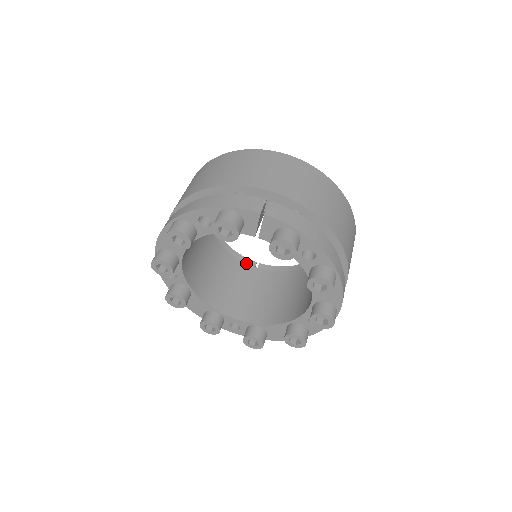
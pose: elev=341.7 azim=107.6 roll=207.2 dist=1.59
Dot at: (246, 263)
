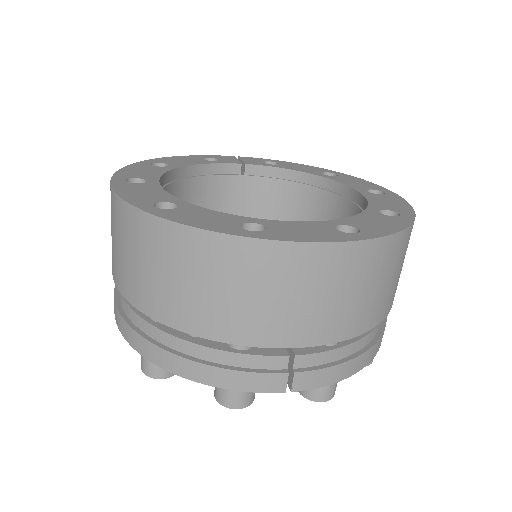
Dot at: (227, 175)
